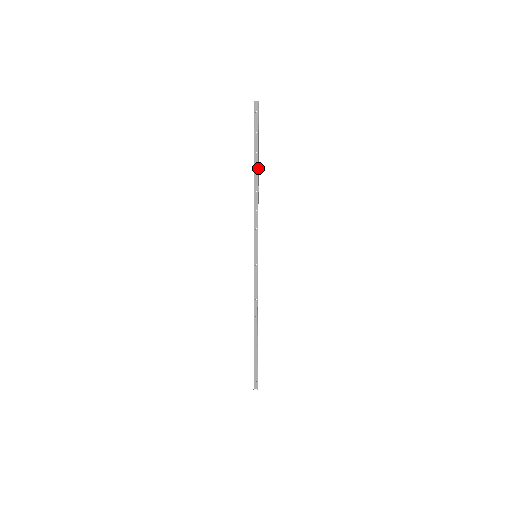
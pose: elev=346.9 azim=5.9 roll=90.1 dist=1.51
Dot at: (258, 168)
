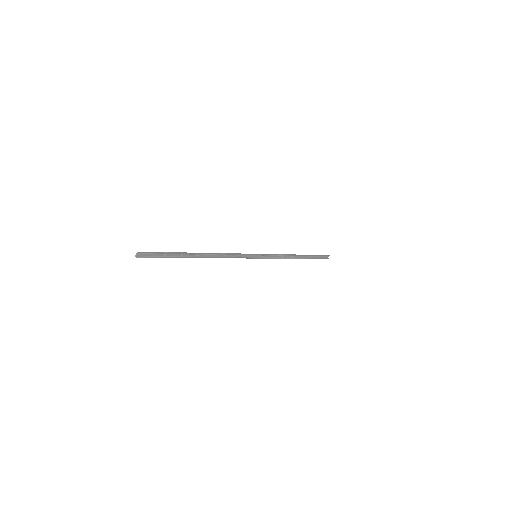
Dot at: (195, 254)
